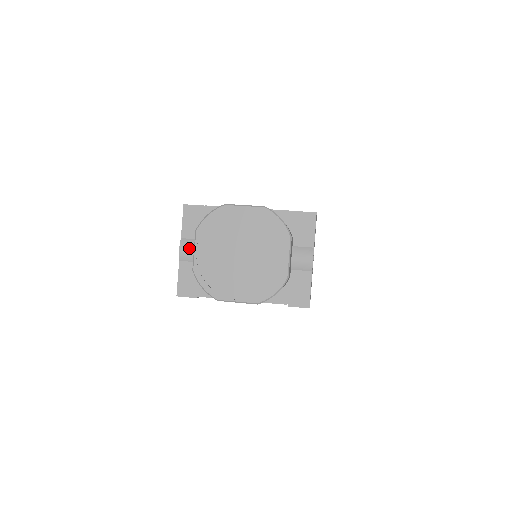
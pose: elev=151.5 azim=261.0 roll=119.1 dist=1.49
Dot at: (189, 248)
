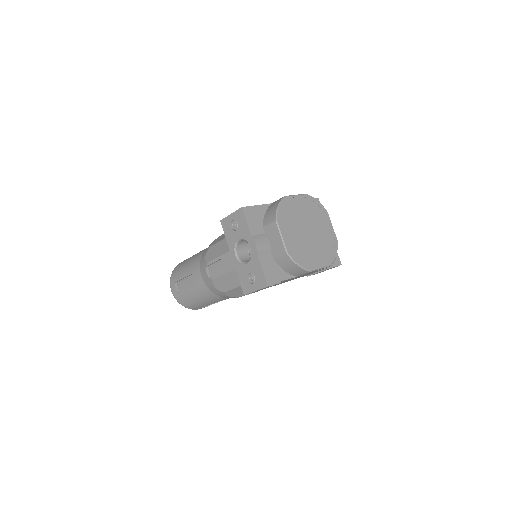
Dot at: (262, 242)
